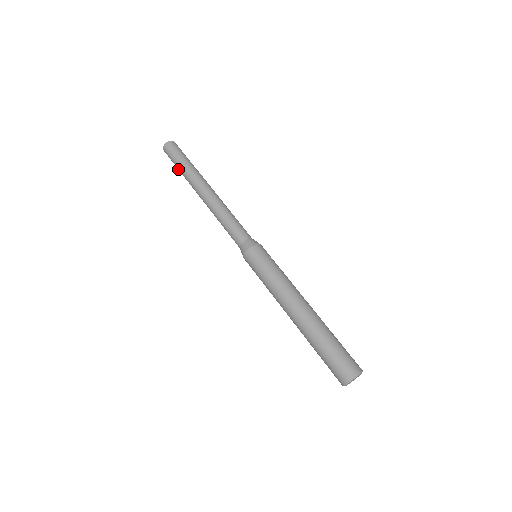
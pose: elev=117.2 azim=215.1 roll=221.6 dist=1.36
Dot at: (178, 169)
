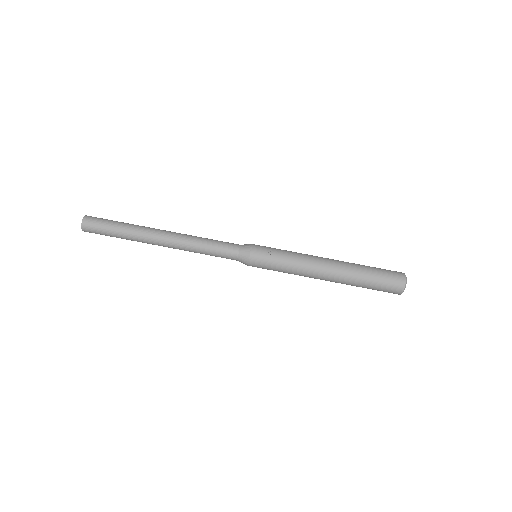
Dot at: (117, 237)
